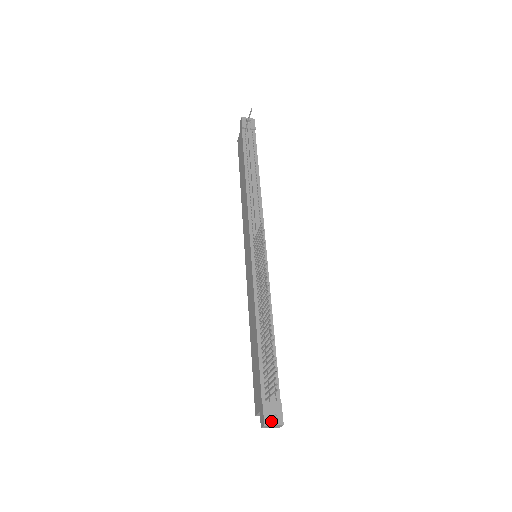
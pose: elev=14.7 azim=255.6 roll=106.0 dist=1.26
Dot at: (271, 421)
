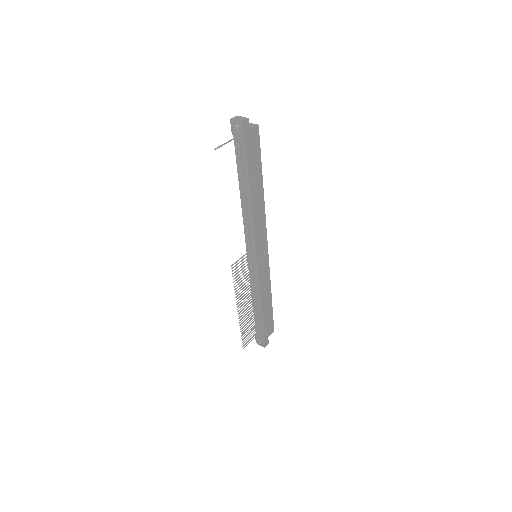
Dot at: (259, 343)
